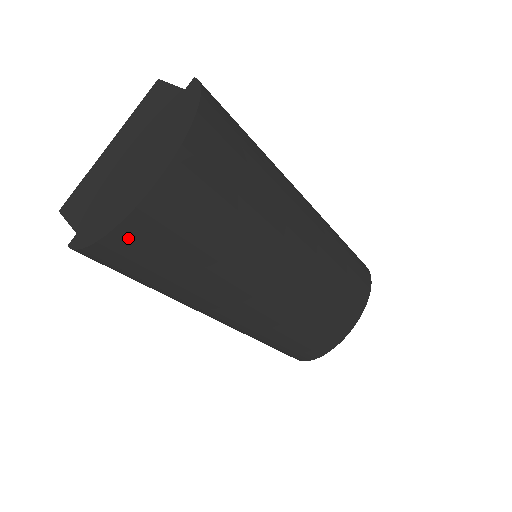
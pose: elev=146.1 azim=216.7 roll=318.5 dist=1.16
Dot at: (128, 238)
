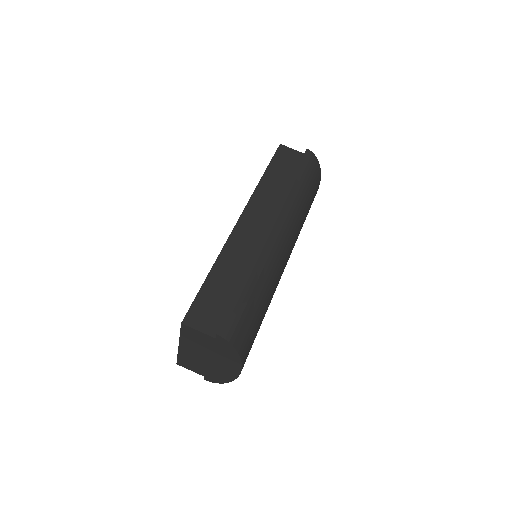
Dot at: occluded
